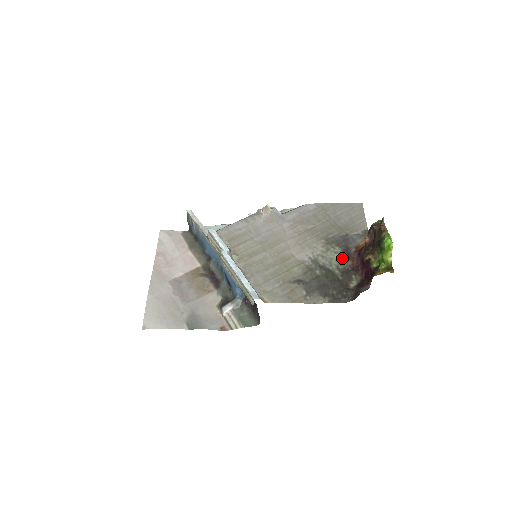
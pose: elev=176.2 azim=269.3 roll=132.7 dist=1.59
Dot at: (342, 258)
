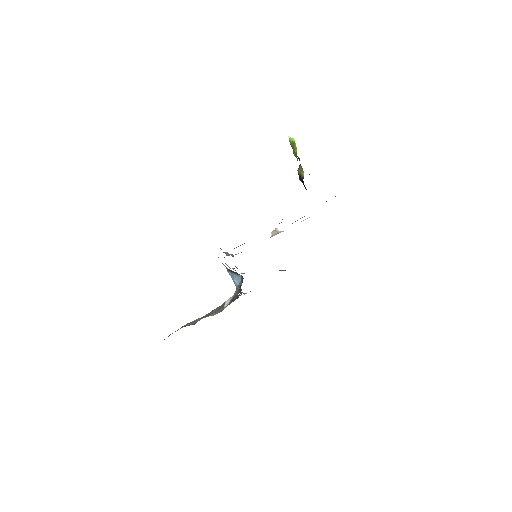
Dot at: occluded
